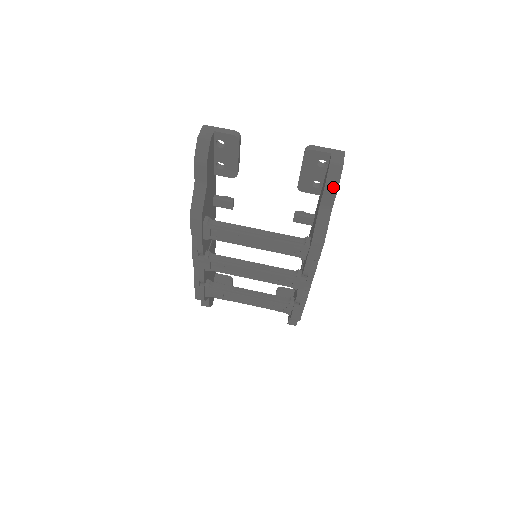
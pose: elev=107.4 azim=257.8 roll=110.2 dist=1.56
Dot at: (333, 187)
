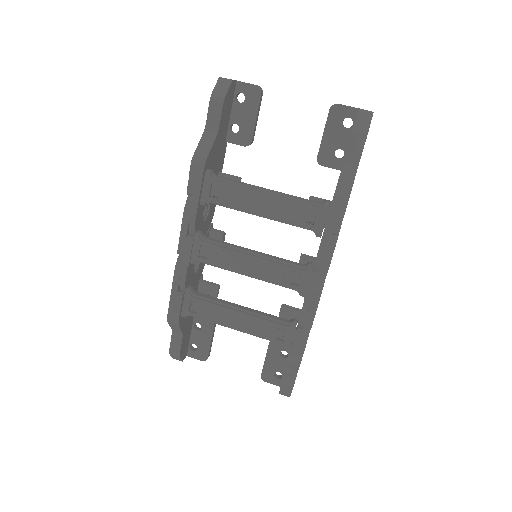
Dot at: (362, 131)
